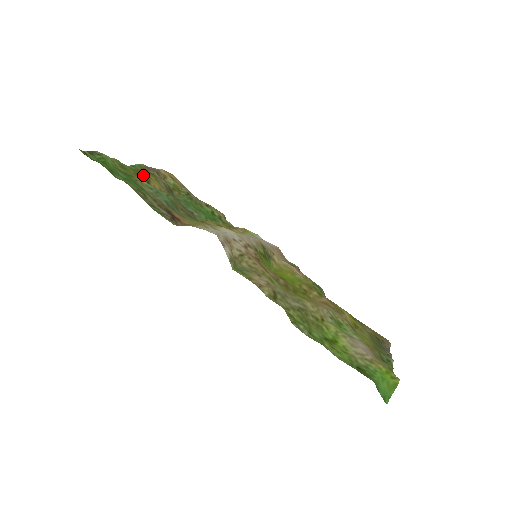
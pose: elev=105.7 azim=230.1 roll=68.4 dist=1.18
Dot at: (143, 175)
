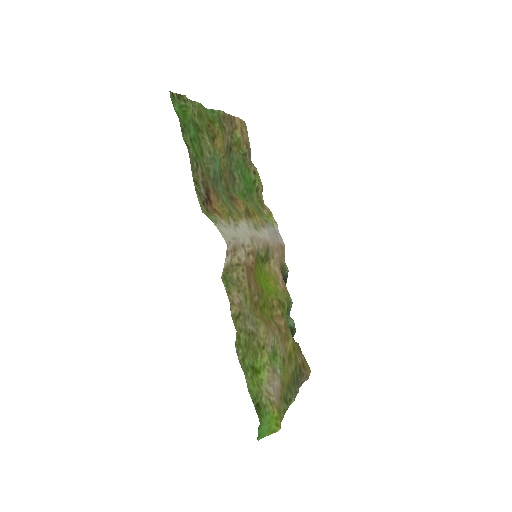
Dot at: (214, 129)
